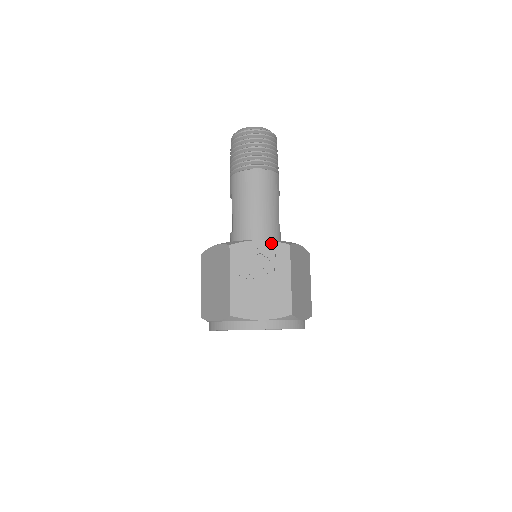
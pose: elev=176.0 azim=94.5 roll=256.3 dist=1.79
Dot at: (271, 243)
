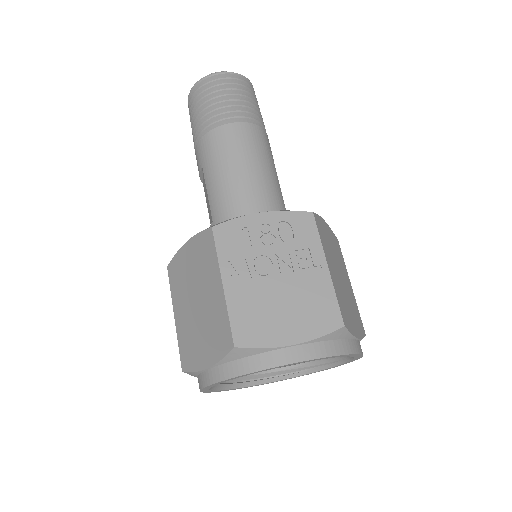
Dot at: (281, 214)
